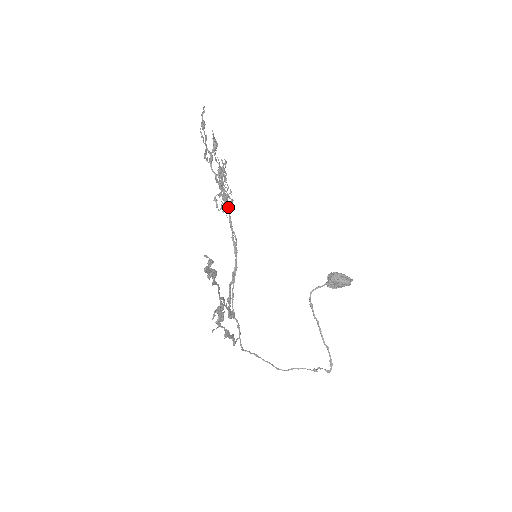
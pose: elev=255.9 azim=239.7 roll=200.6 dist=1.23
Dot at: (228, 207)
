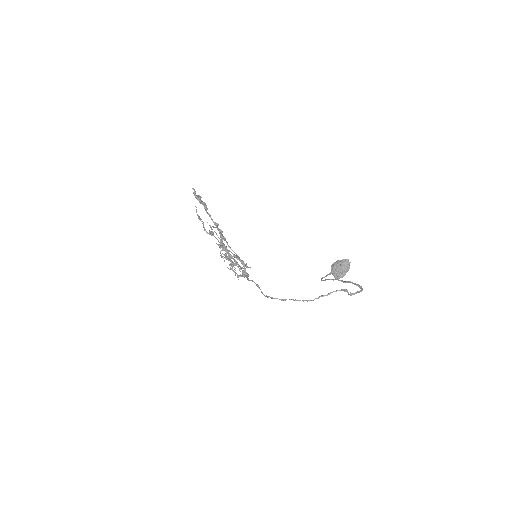
Dot at: (231, 256)
